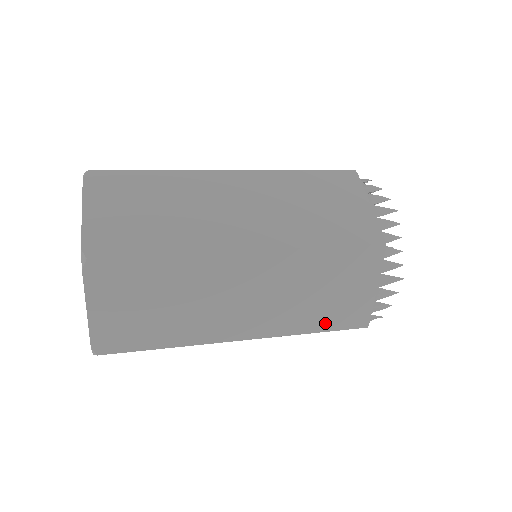
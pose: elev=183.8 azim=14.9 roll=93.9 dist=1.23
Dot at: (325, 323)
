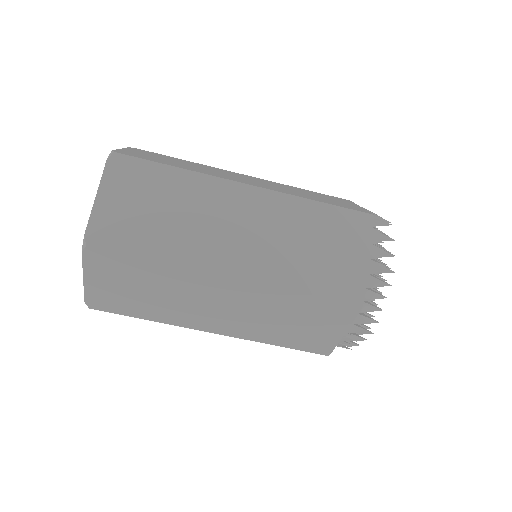
Dot at: (289, 342)
